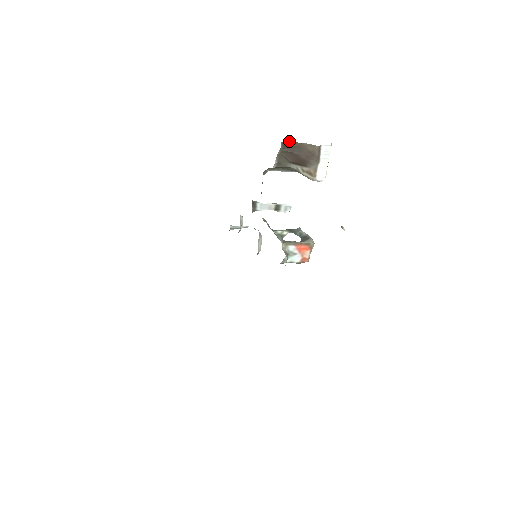
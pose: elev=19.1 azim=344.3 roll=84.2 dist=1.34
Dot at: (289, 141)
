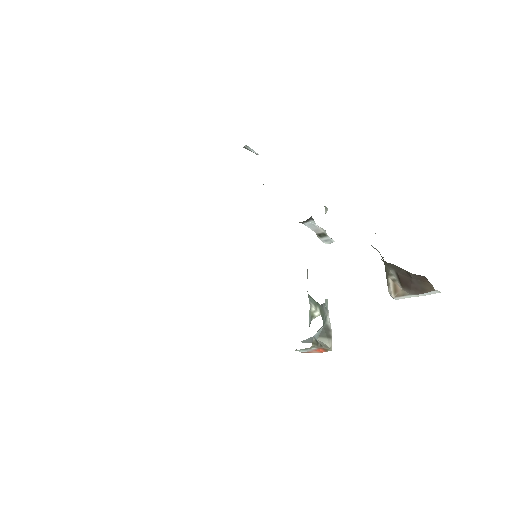
Dot at: occluded
